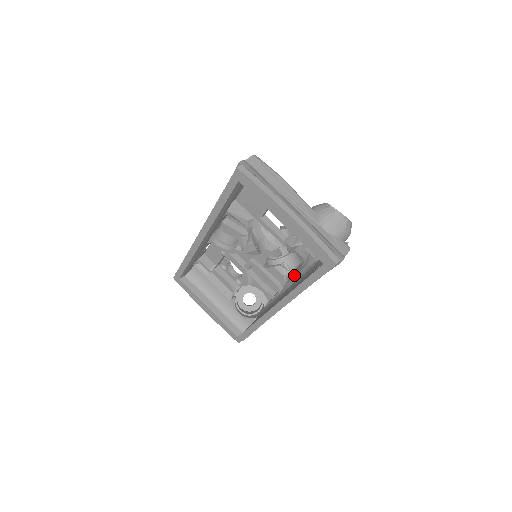
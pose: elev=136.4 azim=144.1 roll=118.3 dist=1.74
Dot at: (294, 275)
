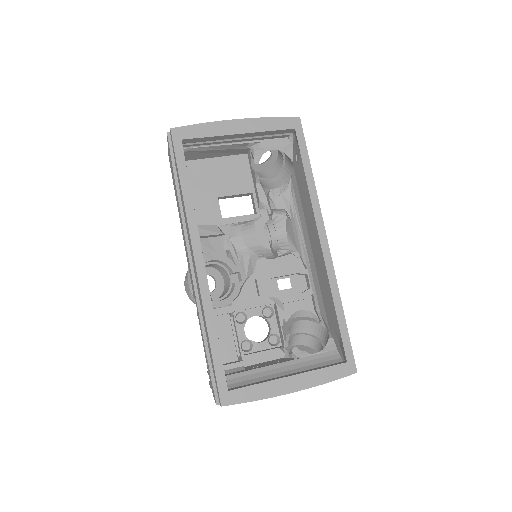
Dot at: (295, 235)
